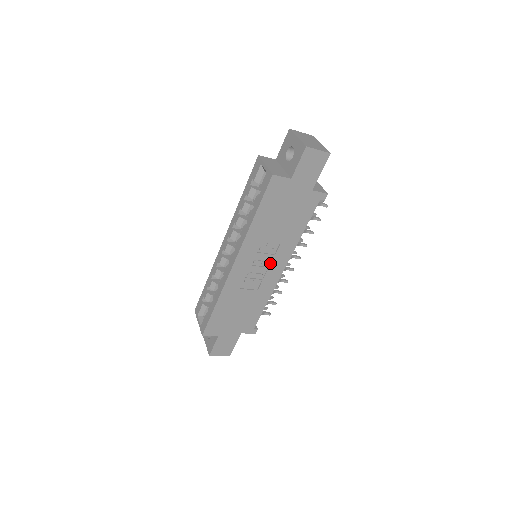
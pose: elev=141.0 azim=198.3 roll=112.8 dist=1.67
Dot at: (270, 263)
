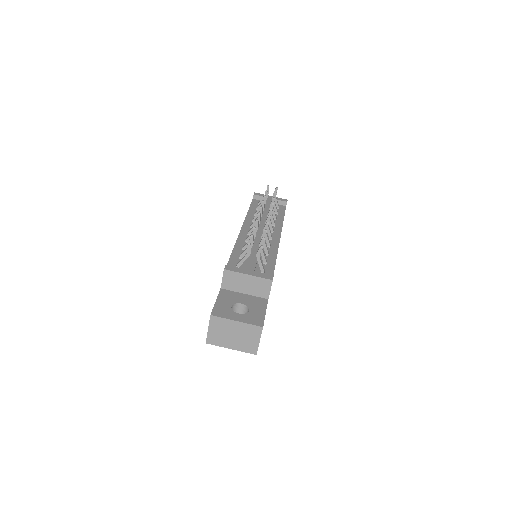
Dot at: occluded
